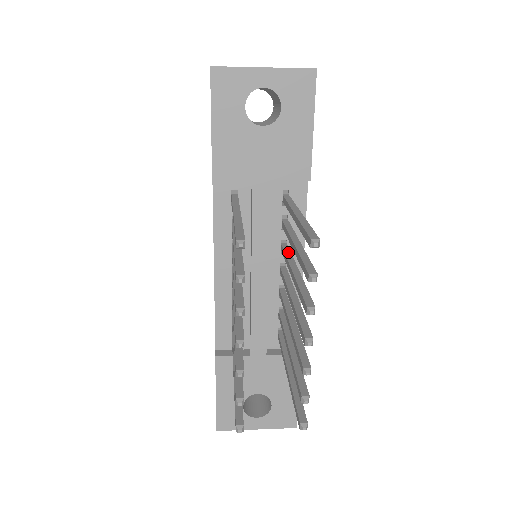
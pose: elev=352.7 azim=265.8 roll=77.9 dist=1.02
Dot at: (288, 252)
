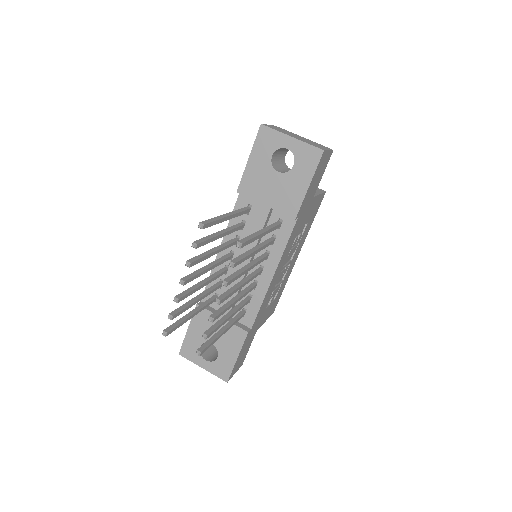
Dot at: (261, 257)
